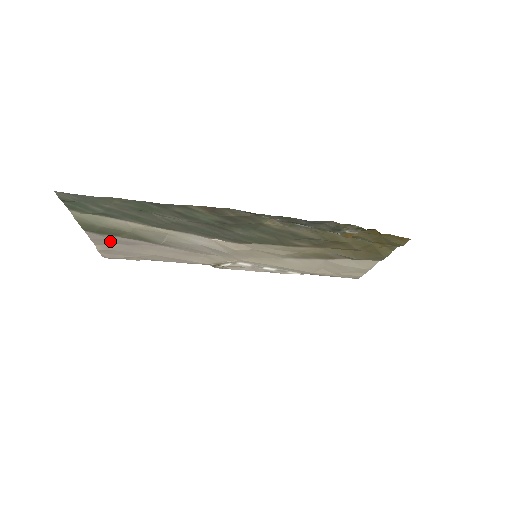
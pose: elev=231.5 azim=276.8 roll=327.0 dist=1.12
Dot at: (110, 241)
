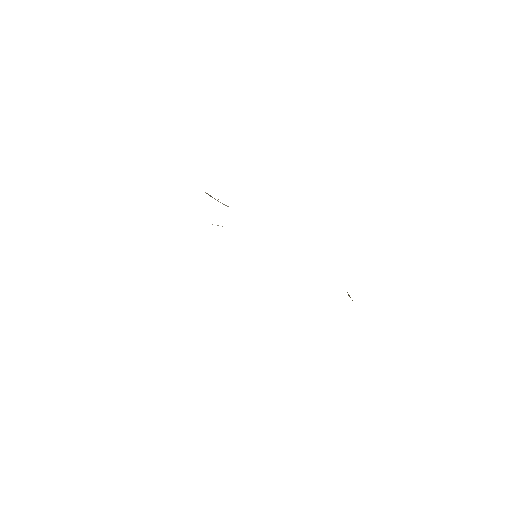
Dot at: occluded
